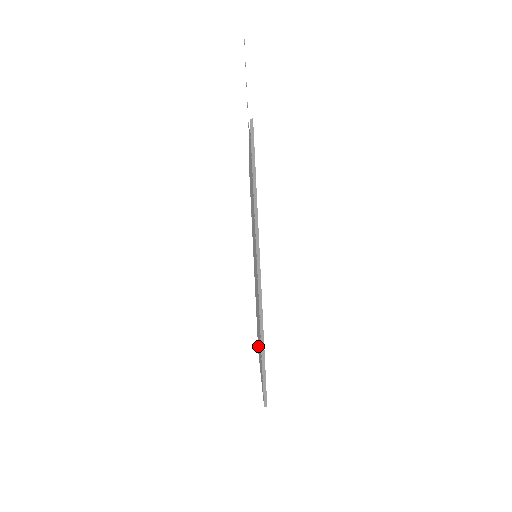
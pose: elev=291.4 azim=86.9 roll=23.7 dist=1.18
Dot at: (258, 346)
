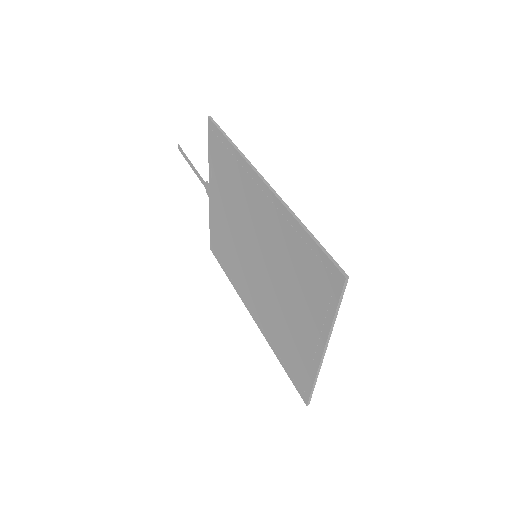
Dot at: (303, 369)
